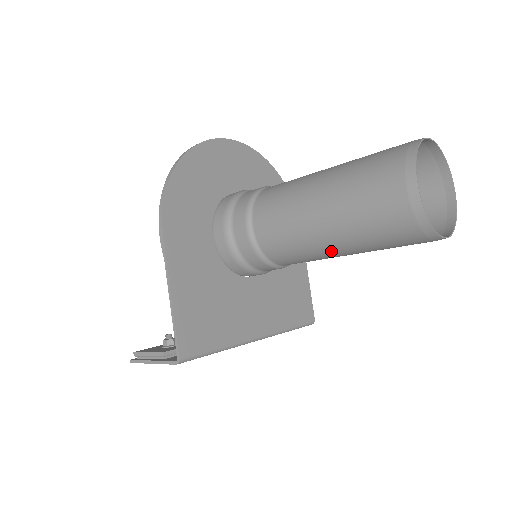
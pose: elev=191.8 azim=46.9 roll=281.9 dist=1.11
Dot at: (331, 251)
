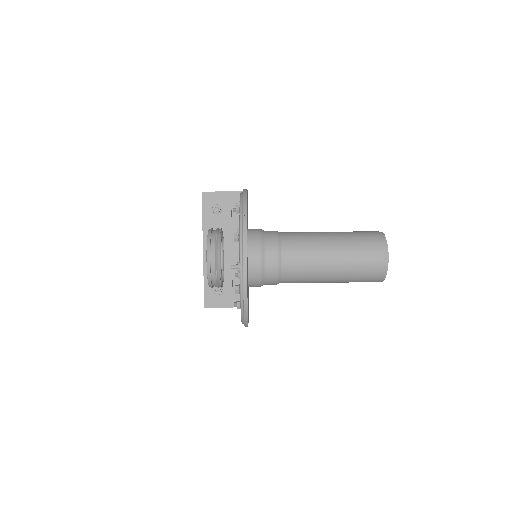
Dot at: occluded
